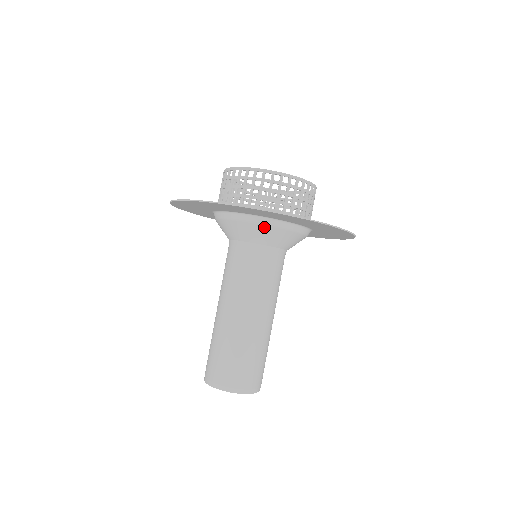
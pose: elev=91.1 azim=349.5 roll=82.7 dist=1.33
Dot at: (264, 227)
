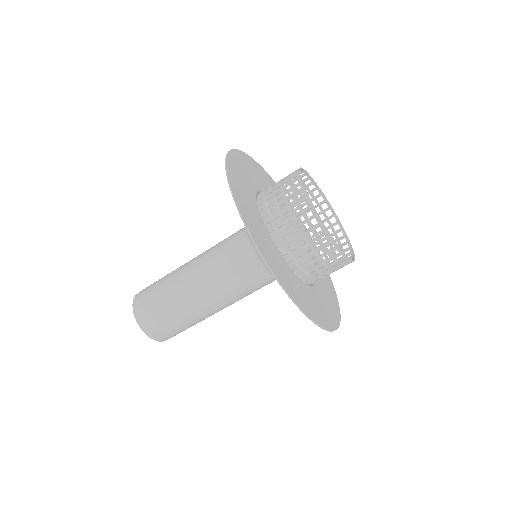
Dot at: occluded
